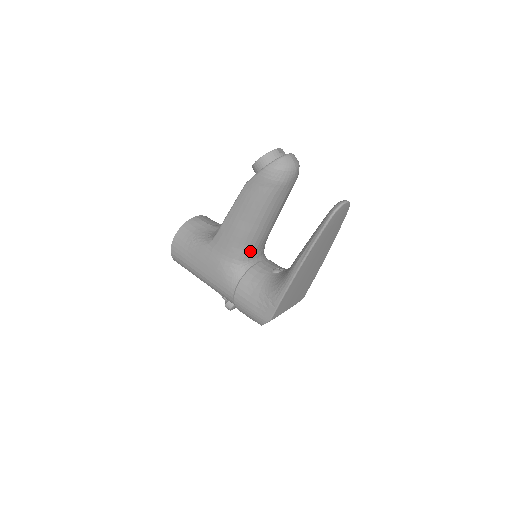
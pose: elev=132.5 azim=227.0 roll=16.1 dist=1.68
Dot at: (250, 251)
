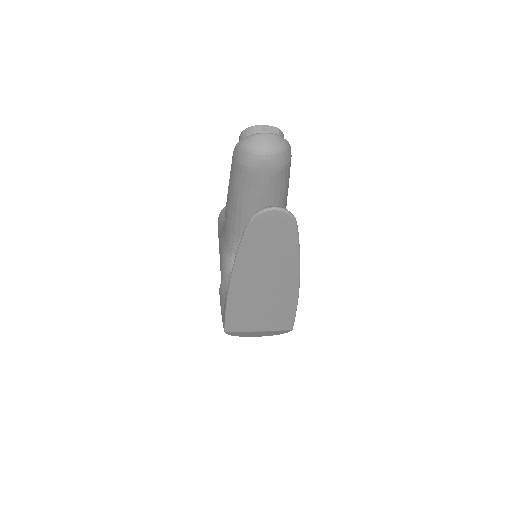
Dot at: occluded
